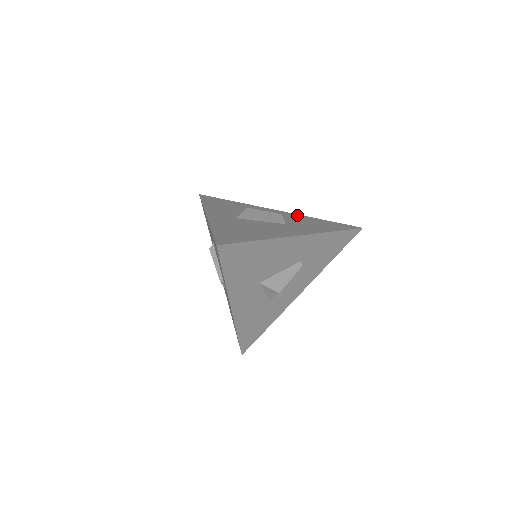
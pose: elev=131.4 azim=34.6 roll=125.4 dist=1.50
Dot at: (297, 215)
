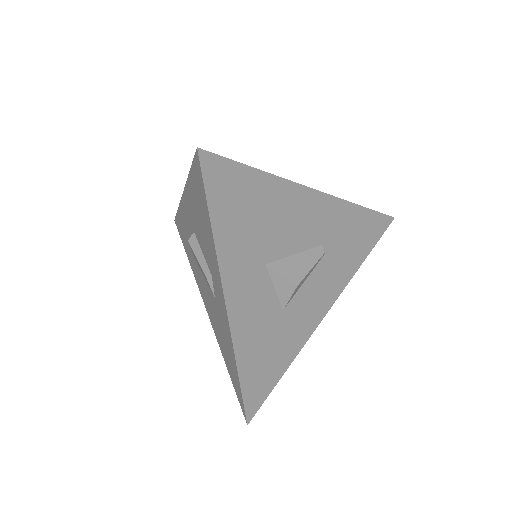
Dot at: occluded
